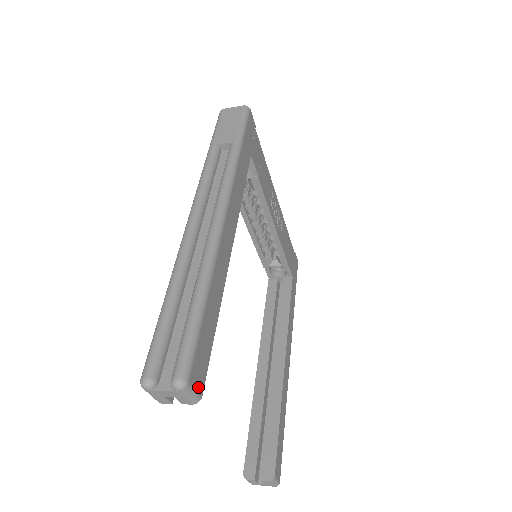
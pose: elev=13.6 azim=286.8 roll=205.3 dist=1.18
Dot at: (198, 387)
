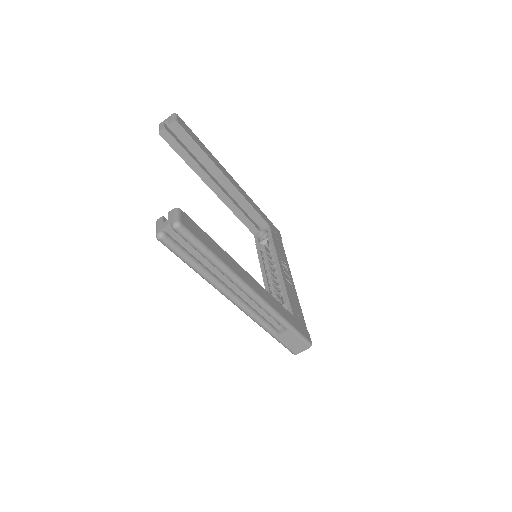
Dot at: (179, 121)
